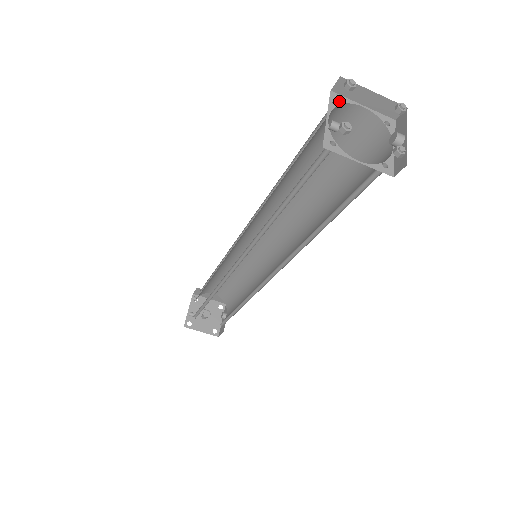
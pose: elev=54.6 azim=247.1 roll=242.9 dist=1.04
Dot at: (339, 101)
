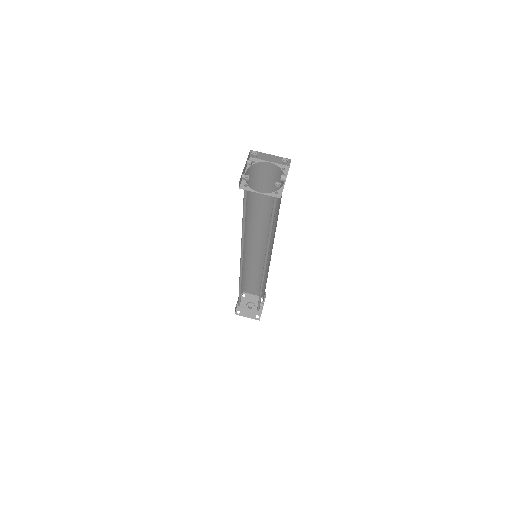
Dot at: (250, 163)
